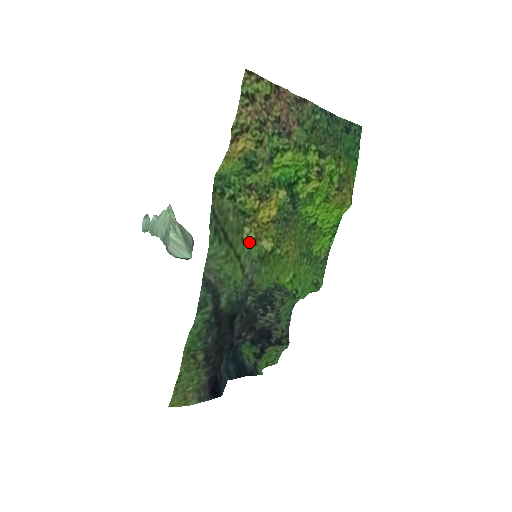
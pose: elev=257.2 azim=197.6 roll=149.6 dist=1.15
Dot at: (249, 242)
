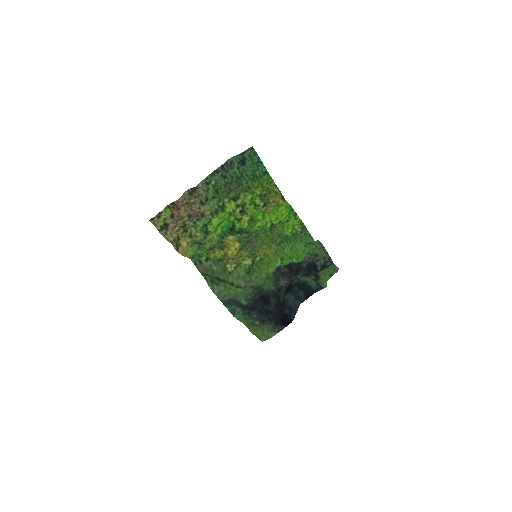
Dot at: (235, 270)
